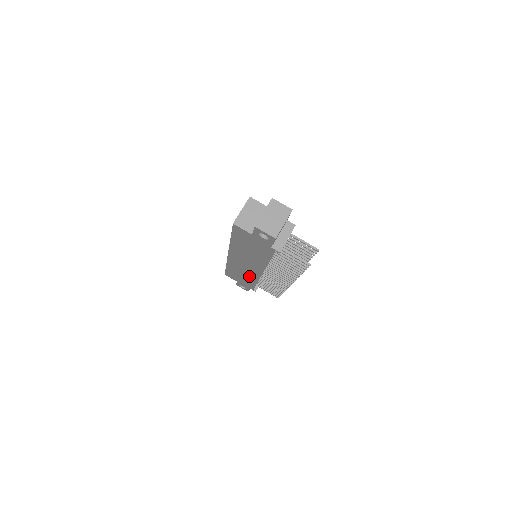
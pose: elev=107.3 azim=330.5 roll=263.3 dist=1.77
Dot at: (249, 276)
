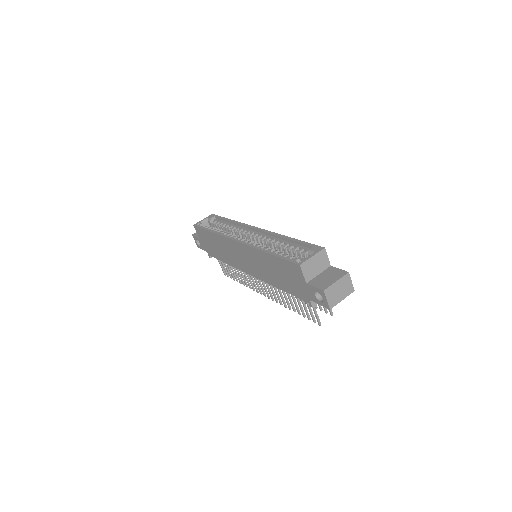
Dot at: (228, 257)
